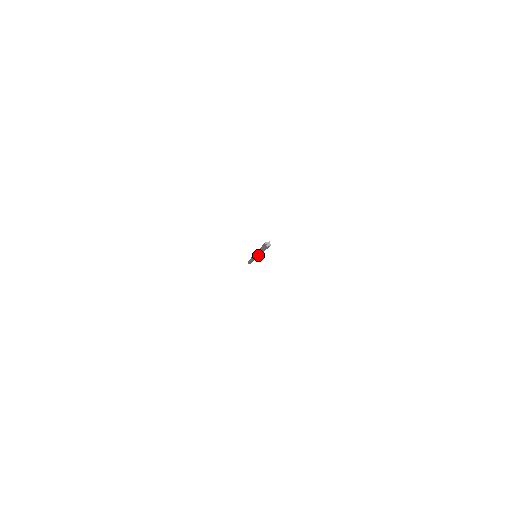
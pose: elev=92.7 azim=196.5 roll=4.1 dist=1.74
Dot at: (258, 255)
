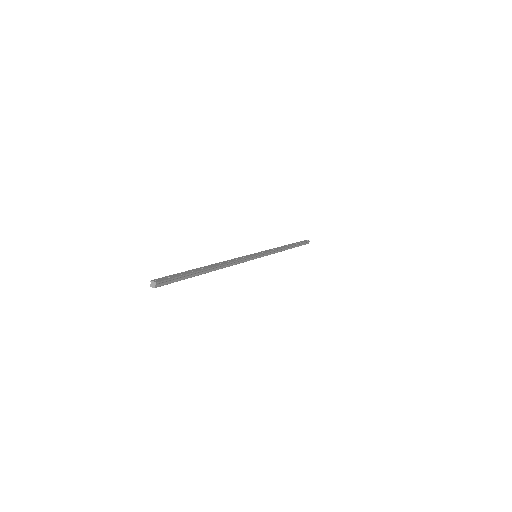
Dot at: (236, 262)
